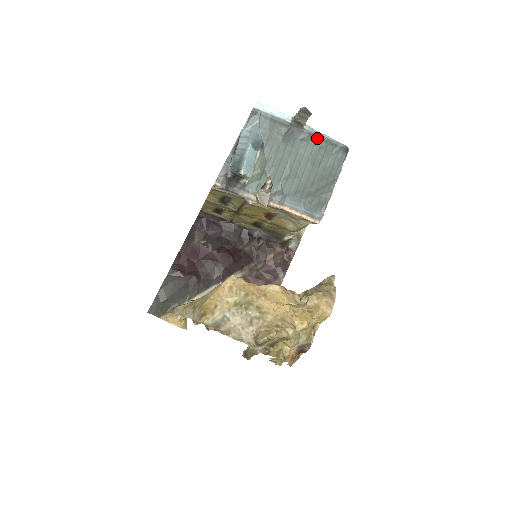
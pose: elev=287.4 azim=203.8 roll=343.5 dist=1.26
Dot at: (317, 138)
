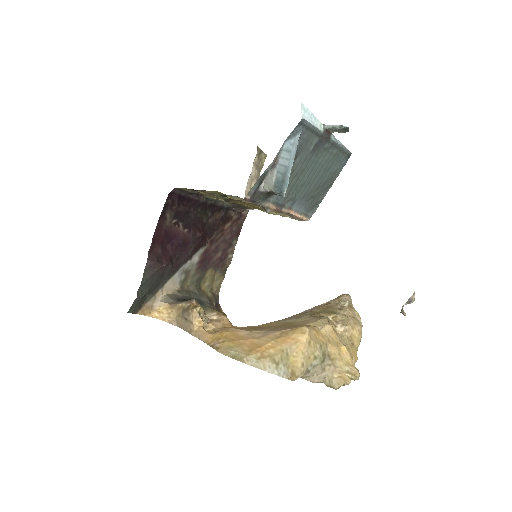
Dot at: (336, 147)
